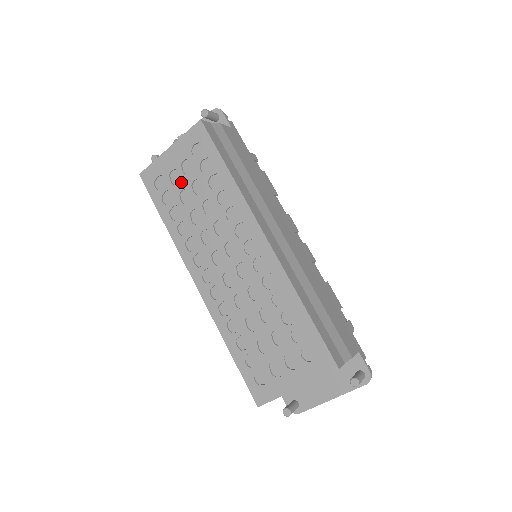
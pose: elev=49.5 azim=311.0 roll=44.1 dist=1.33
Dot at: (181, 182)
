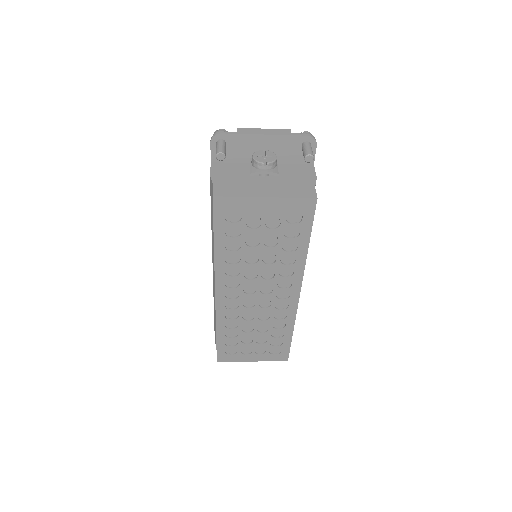
Dot at: (257, 229)
